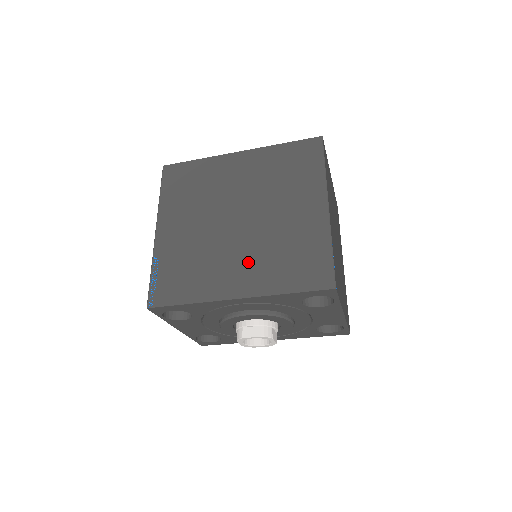
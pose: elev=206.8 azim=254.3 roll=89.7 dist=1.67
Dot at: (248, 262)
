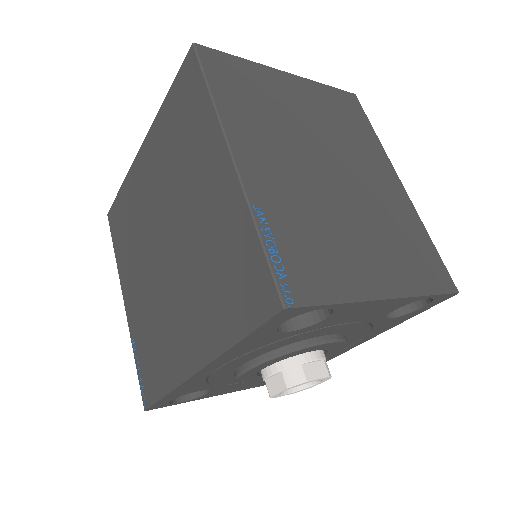
Dot at: (190, 308)
